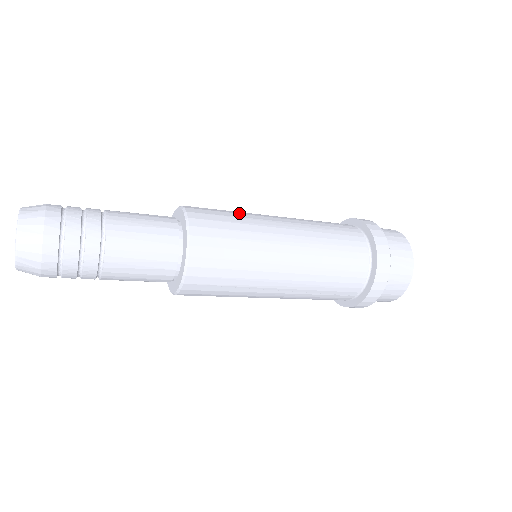
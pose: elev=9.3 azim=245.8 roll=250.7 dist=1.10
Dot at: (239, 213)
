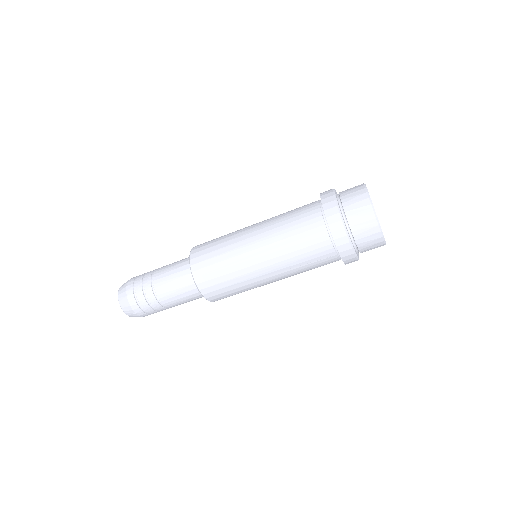
Dot at: (226, 235)
